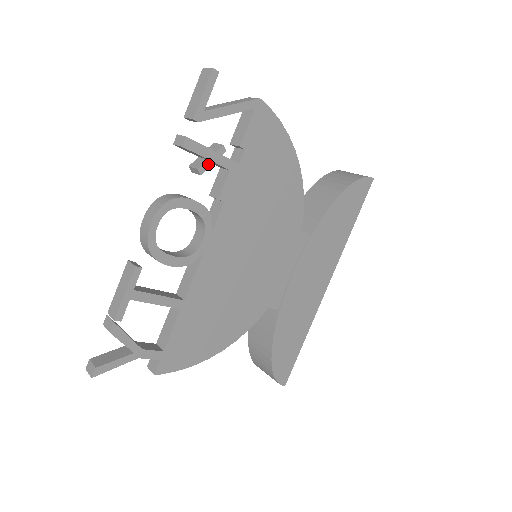
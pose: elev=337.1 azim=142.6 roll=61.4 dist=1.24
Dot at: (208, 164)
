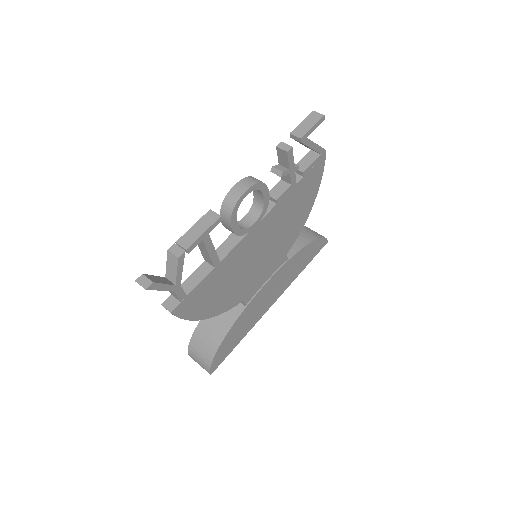
Dot at: (287, 172)
